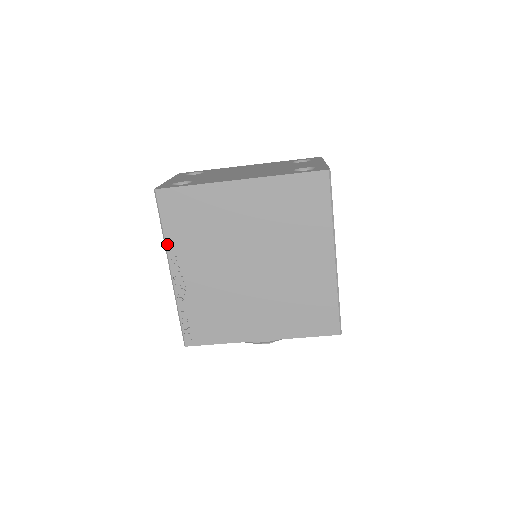
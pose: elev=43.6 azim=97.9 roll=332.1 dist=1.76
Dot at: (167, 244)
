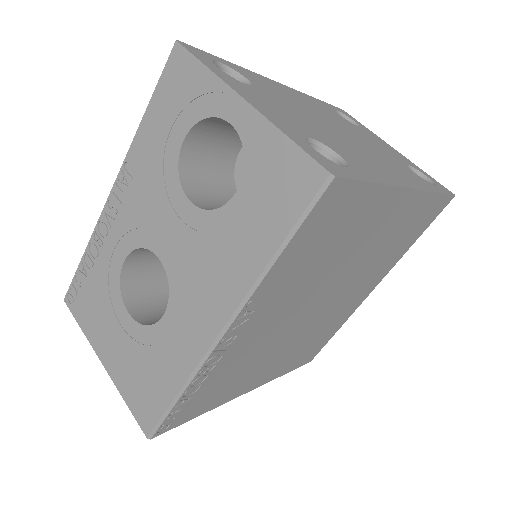
Dot at: (261, 285)
